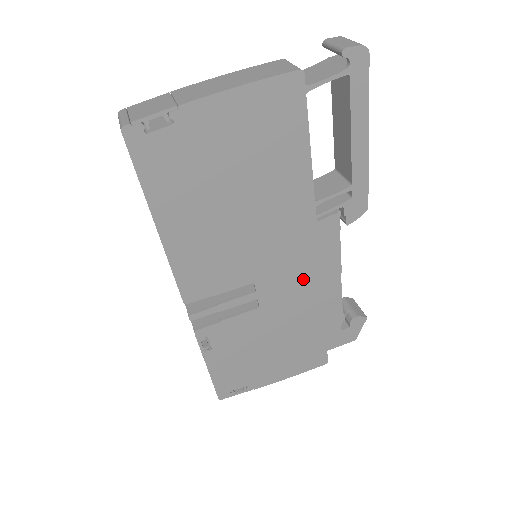
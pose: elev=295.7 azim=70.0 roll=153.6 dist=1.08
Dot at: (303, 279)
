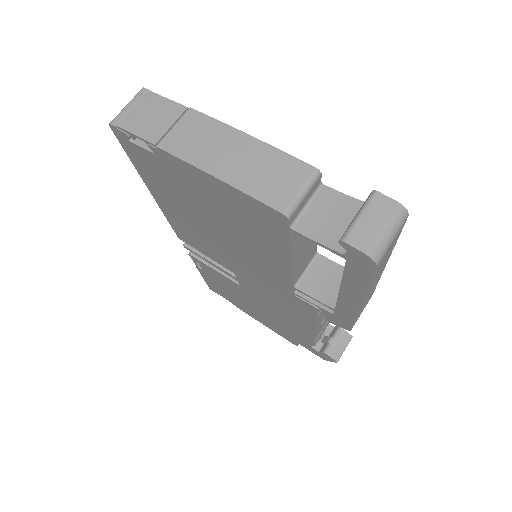
Dot at: (279, 305)
